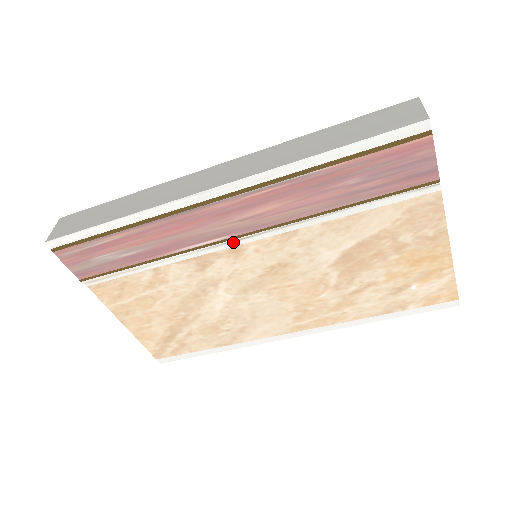
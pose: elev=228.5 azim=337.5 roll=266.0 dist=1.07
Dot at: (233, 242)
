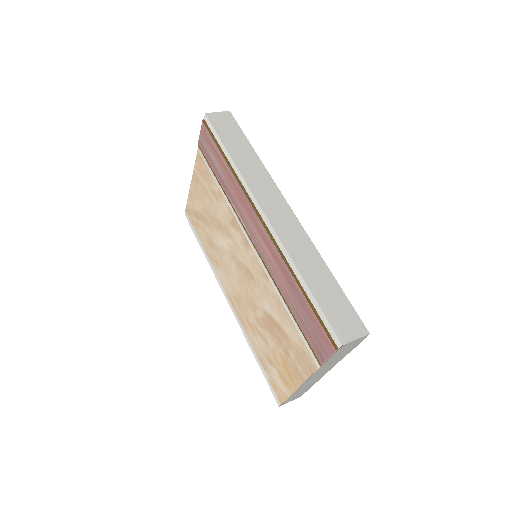
Dot at: (250, 239)
